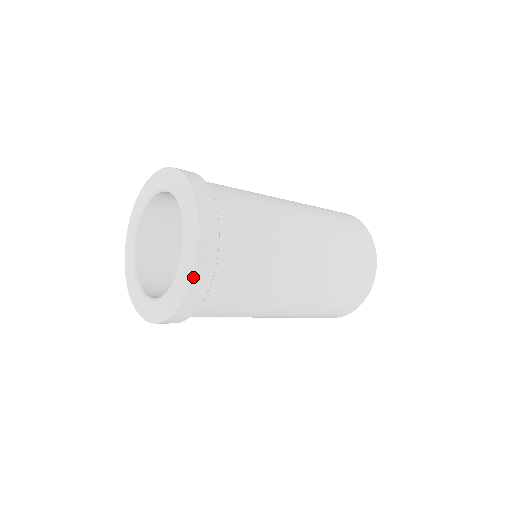
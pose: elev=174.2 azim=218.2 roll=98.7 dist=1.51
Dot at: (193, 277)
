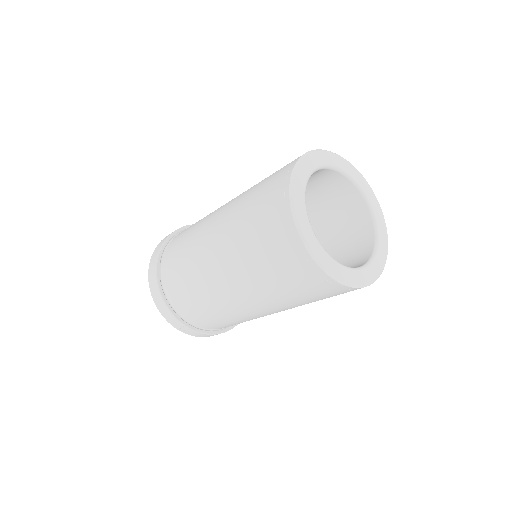
Dot at: (191, 335)
